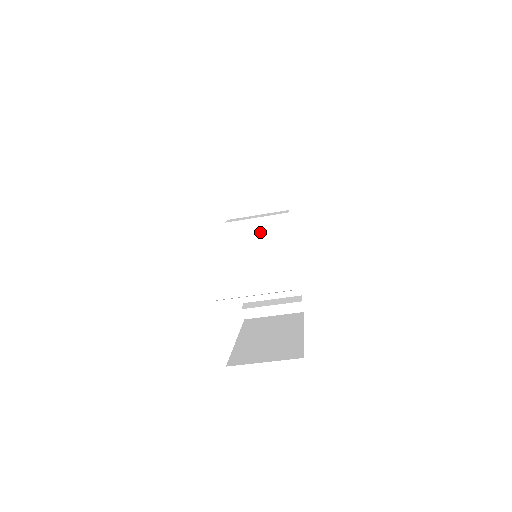
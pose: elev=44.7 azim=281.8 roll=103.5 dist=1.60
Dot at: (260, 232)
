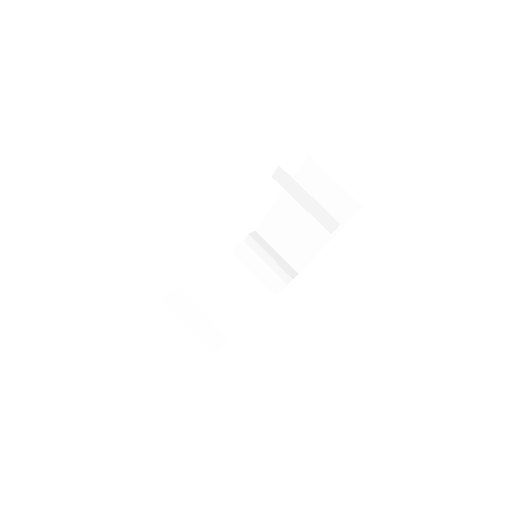
Dot at: (242, 280)
